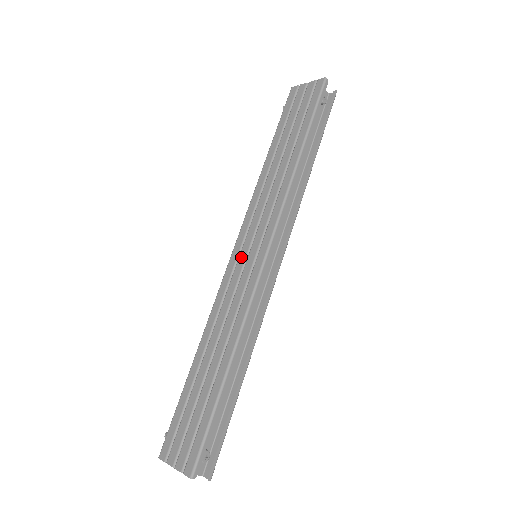
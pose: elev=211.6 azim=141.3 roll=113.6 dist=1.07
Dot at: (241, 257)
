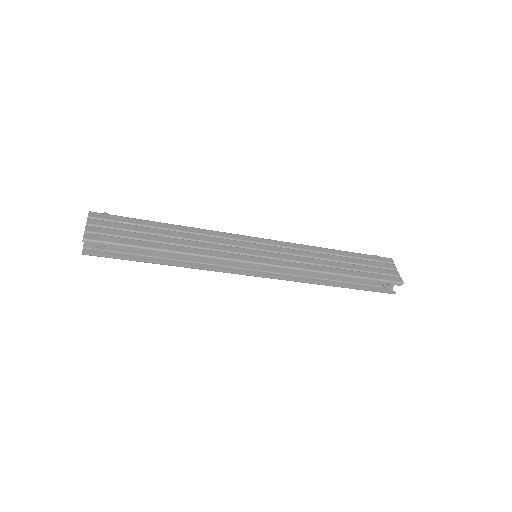
Dot at: (253, 245)
